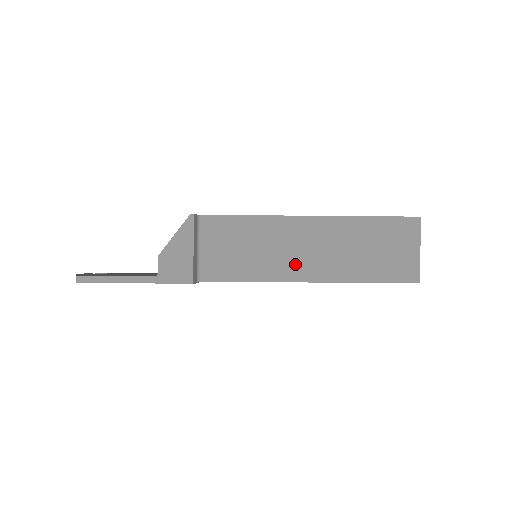
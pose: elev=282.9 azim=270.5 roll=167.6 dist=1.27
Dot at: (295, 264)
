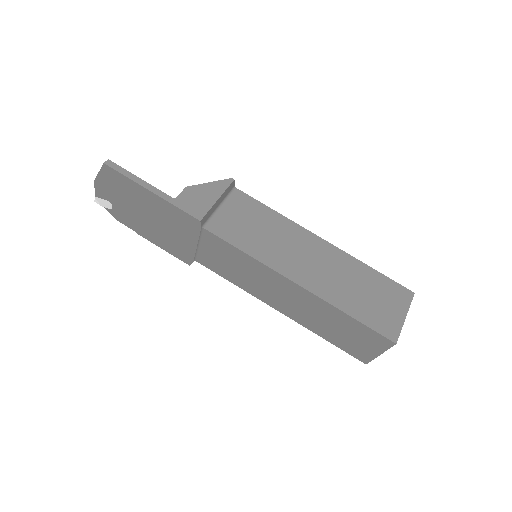
Dot at: (293, 264)
